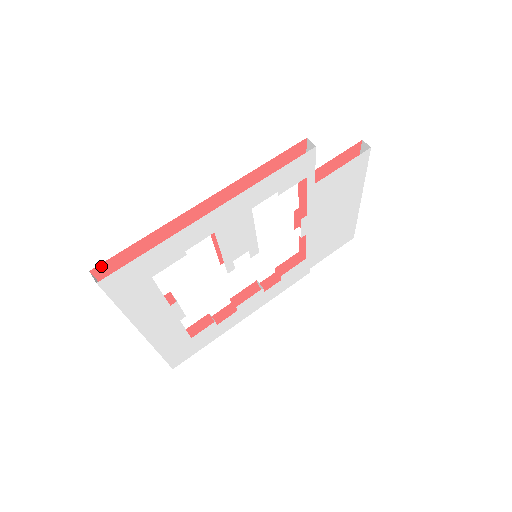
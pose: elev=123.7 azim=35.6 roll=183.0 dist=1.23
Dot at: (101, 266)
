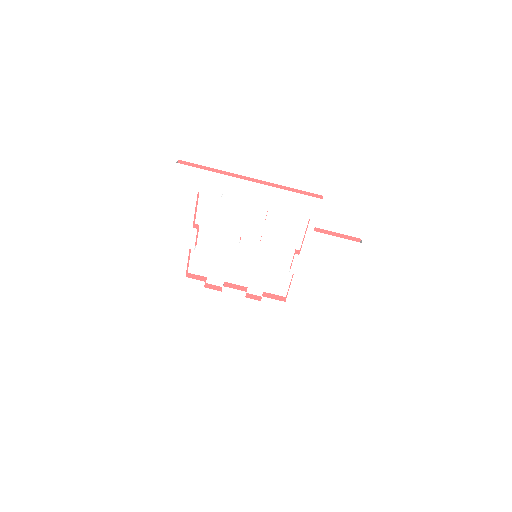
Dot at: (184, 163)
